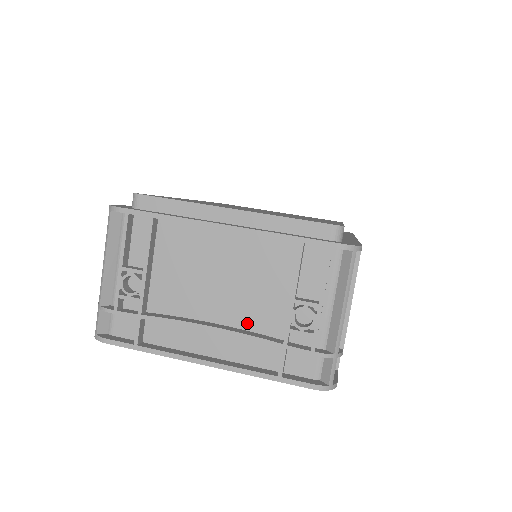
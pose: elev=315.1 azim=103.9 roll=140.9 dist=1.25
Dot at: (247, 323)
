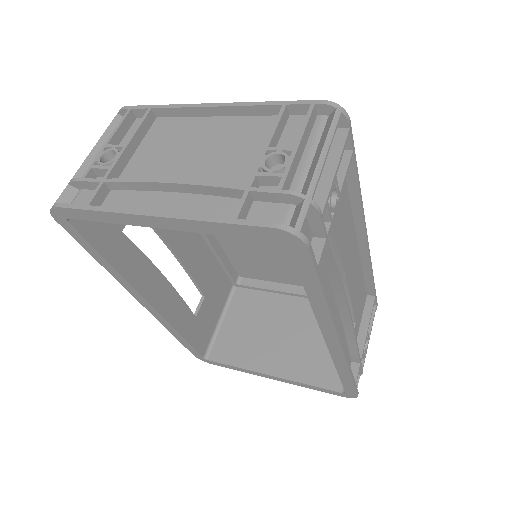
Dot at: occluded
